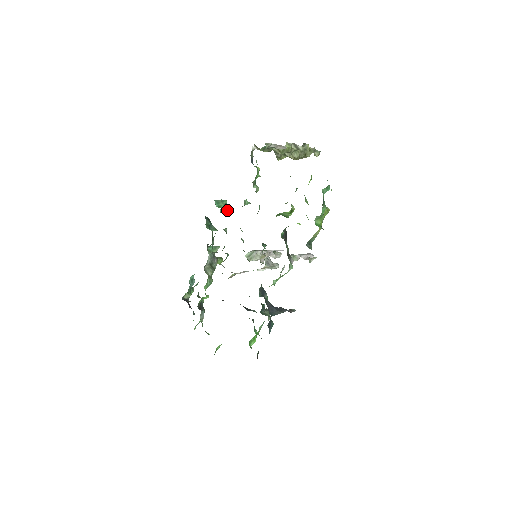
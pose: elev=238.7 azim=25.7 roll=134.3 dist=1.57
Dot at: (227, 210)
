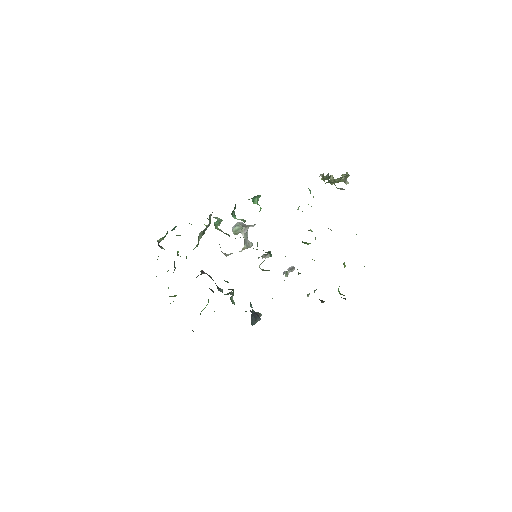
Dot at: (260, 210)
